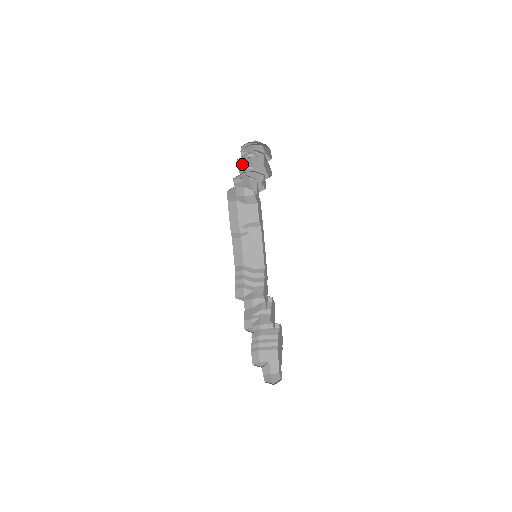
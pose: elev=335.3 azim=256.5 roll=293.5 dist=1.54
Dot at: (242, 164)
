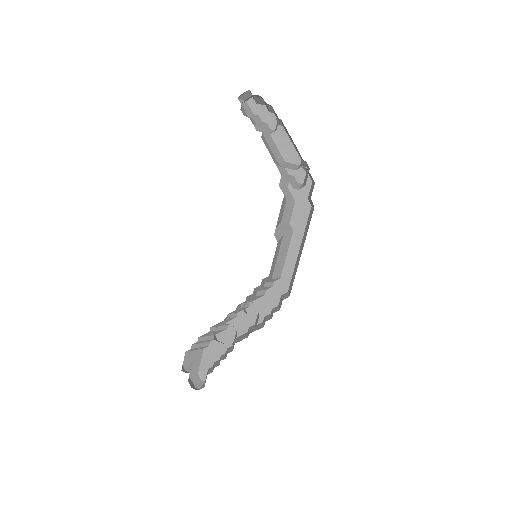
Dot at: occluded
